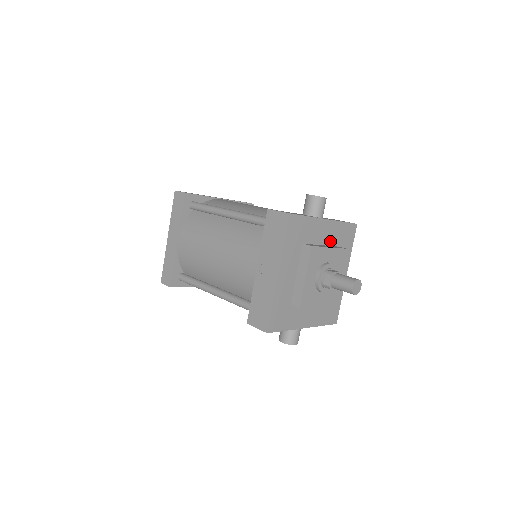
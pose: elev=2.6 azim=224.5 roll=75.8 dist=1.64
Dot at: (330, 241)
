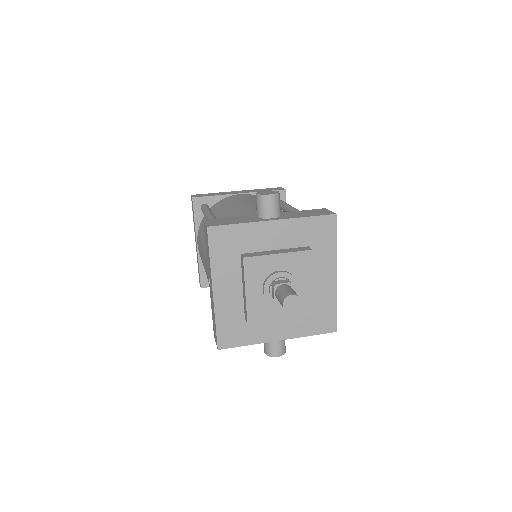
Dot at: (290, 243)
